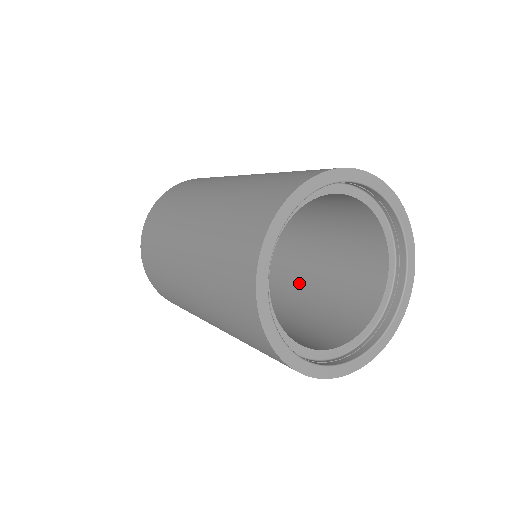
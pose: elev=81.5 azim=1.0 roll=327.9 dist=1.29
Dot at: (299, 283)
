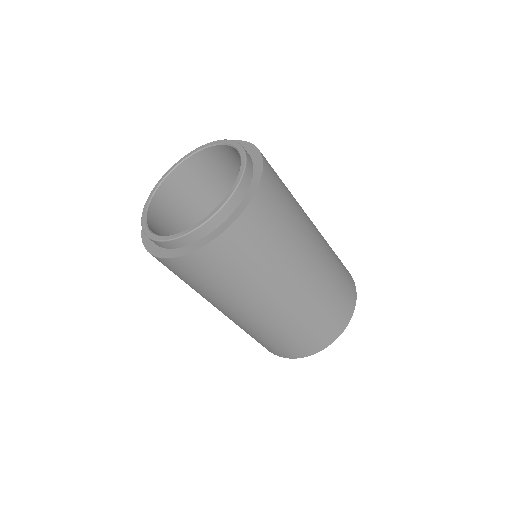
Dot at: occluded
